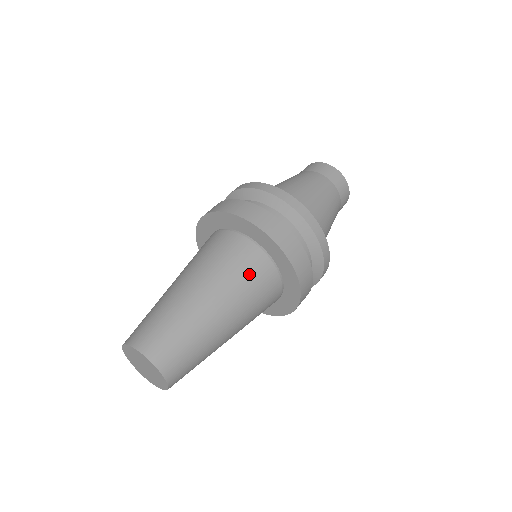
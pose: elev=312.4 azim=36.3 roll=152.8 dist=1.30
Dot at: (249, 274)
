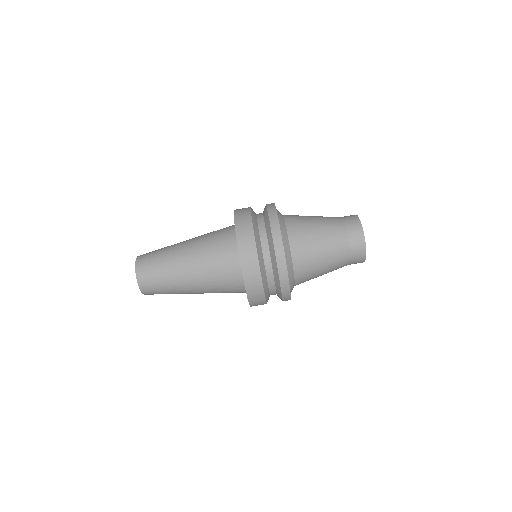
Dot at: (220, 270)
